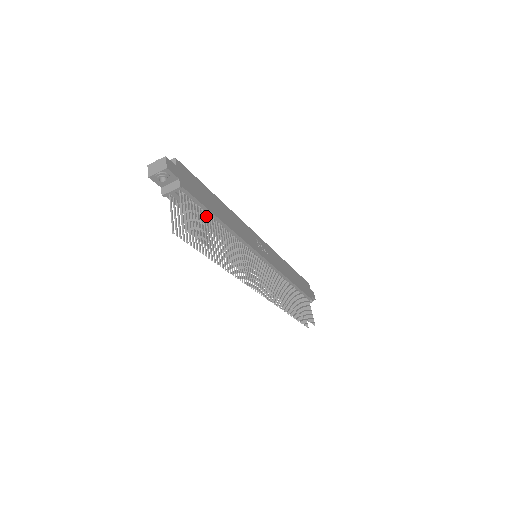
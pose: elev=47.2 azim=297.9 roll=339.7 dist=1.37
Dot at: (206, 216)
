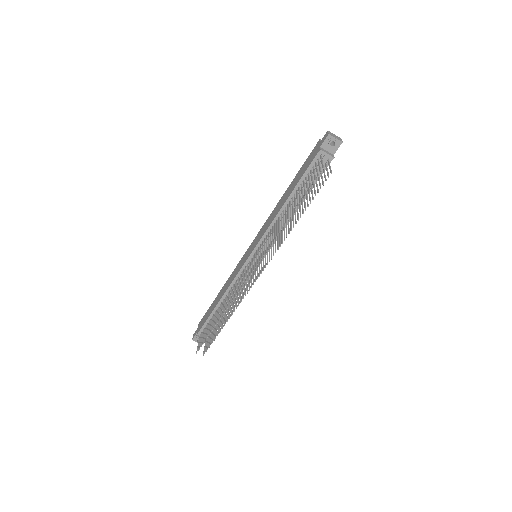
Dot at: (309, 190)
